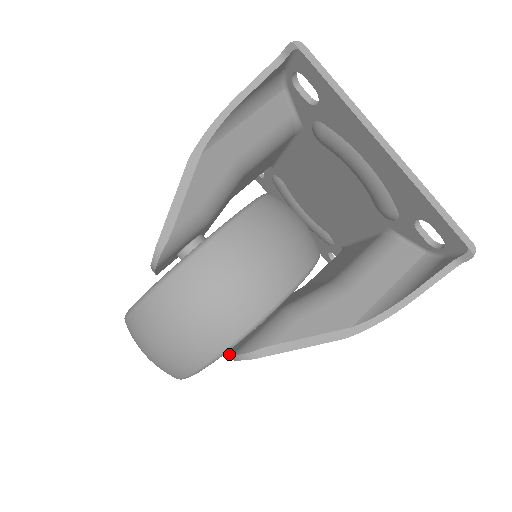
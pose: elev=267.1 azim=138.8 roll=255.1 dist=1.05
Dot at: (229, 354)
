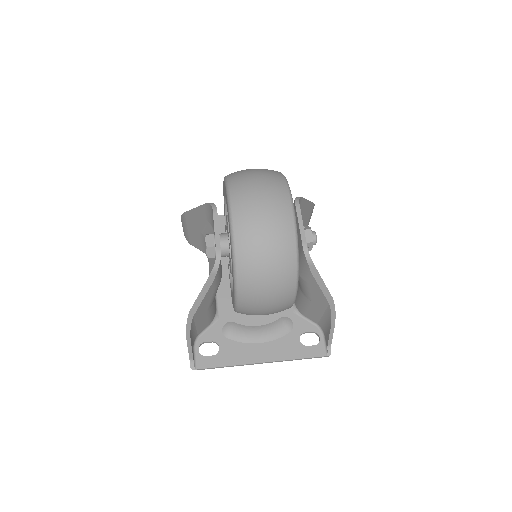
Dot at: (296, 213)
